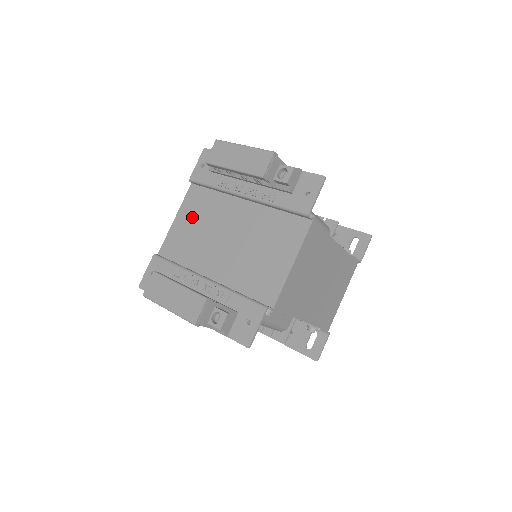
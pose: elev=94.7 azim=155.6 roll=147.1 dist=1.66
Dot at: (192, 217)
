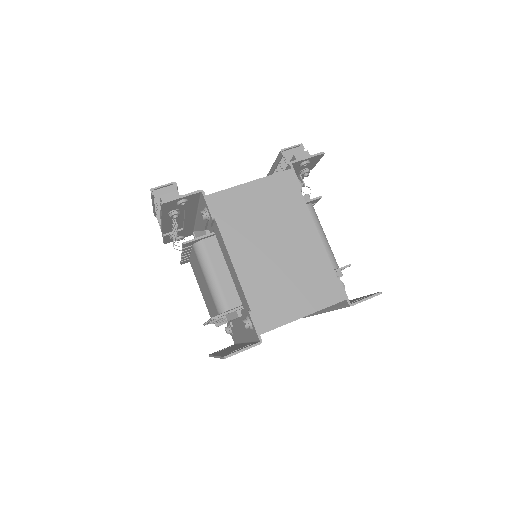
Dot at: occluded
